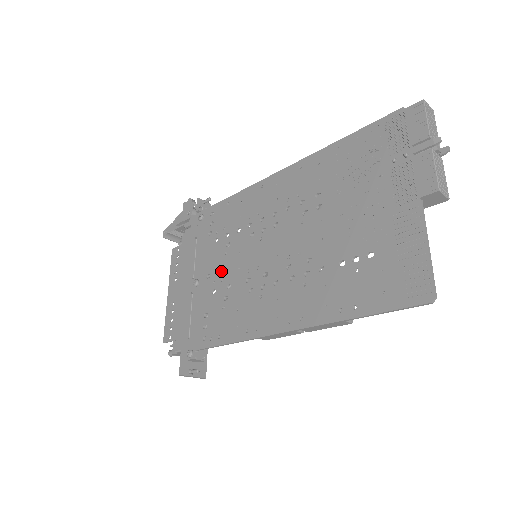
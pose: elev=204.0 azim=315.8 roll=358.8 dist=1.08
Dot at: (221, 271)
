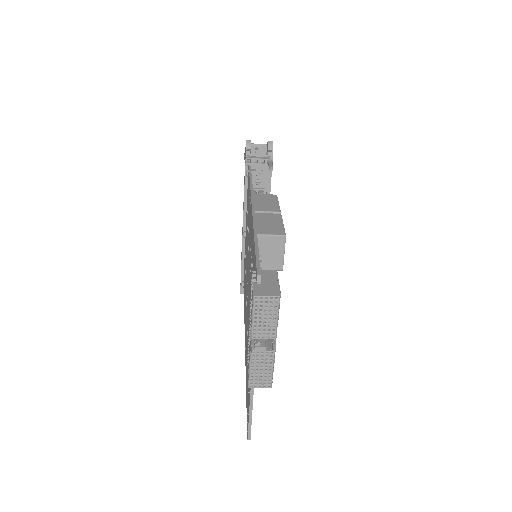
Dot at: (246, 246)
